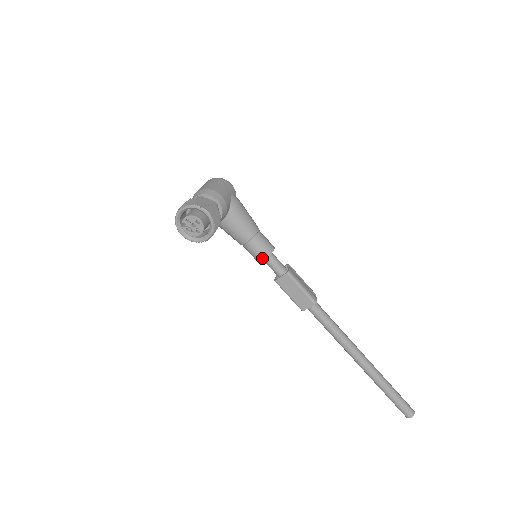
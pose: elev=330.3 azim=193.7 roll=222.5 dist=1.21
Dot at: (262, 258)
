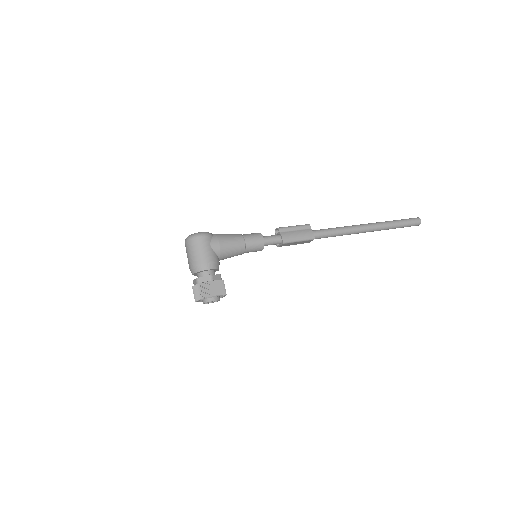
Dot at: occluded
